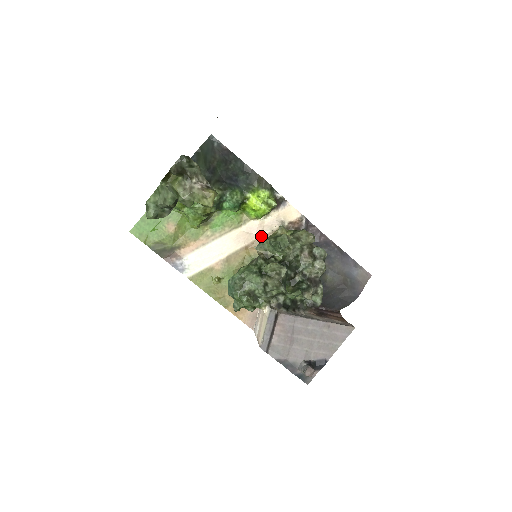
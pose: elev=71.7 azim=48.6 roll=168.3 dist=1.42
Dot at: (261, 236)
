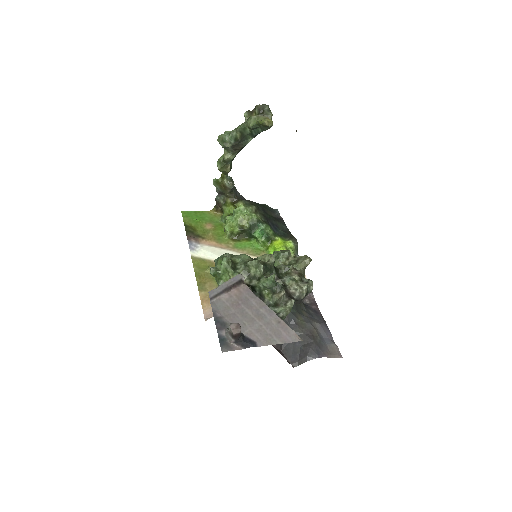
Dot at: occluded
